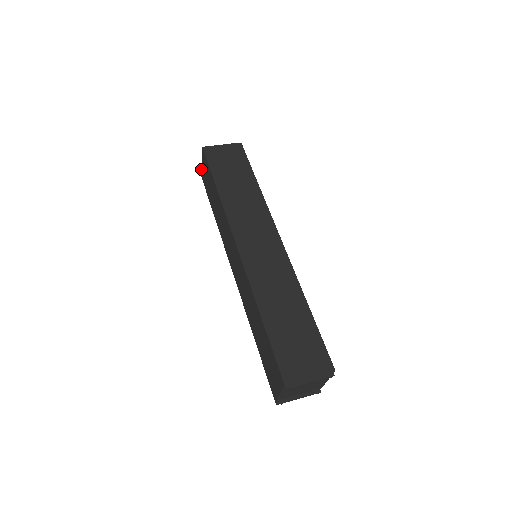
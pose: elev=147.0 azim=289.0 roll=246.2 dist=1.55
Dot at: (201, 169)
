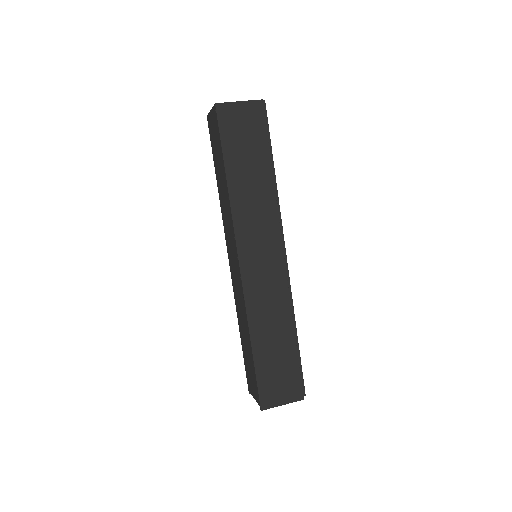
Dot at: (208, 113)
